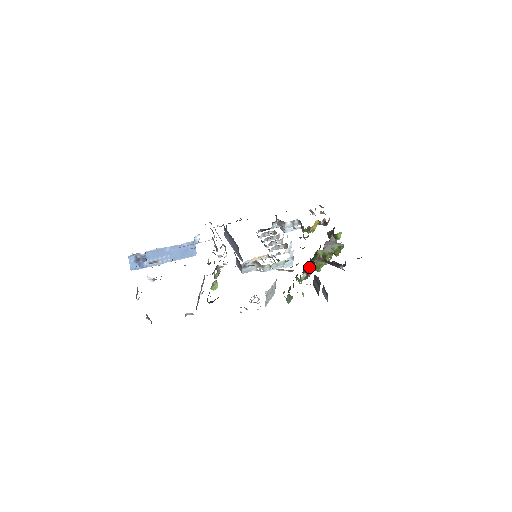
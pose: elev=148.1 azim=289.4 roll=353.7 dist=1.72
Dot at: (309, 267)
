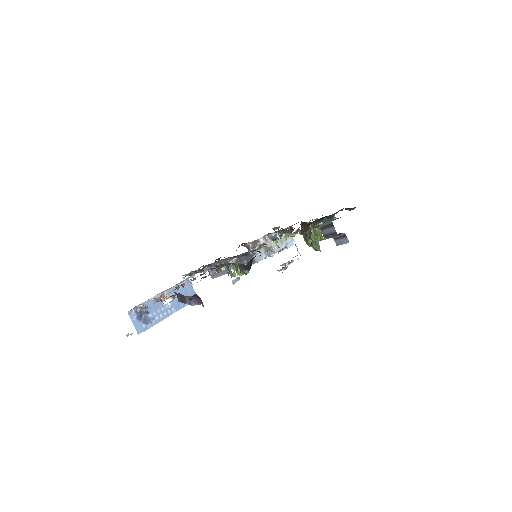
Dot at: occluded
